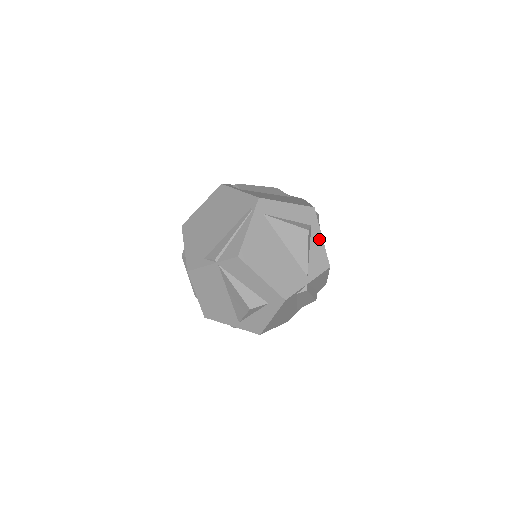
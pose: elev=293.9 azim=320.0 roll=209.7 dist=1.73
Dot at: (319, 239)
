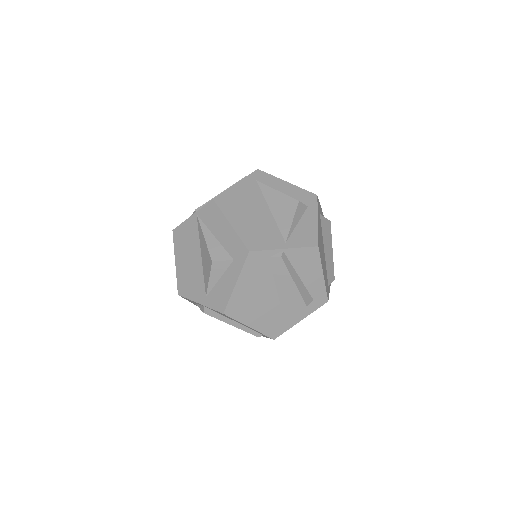
Dot at: (313, 219)
